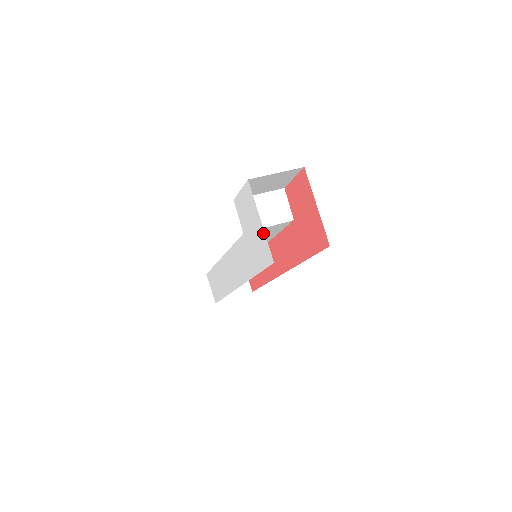
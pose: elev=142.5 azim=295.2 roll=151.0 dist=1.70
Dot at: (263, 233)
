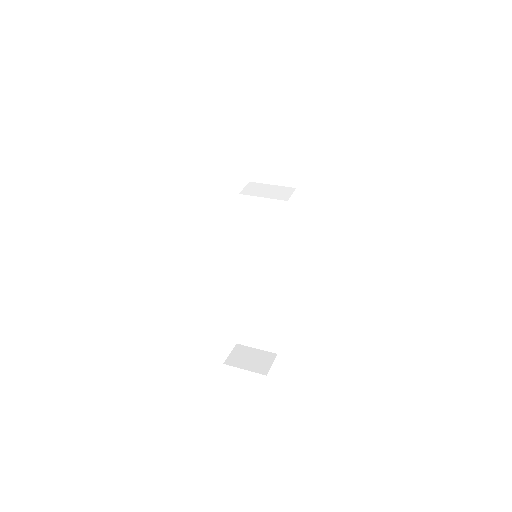
Dot at: occluded
